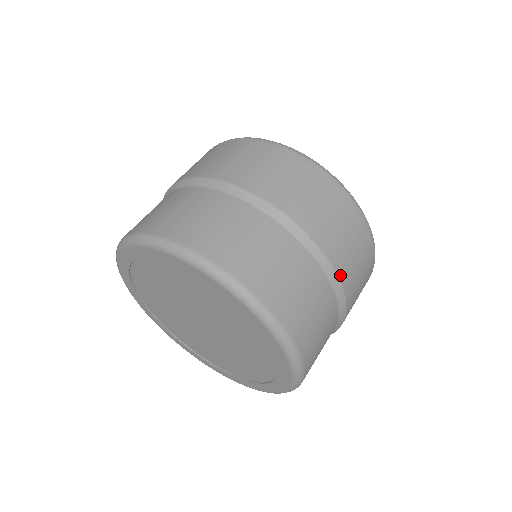
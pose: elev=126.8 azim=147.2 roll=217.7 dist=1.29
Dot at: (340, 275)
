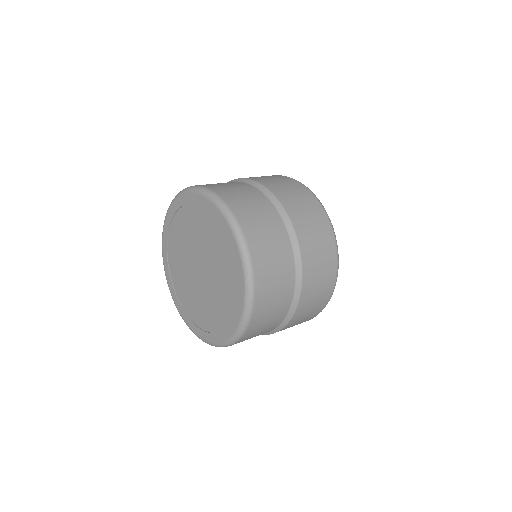
Dot at: (295, 228)
